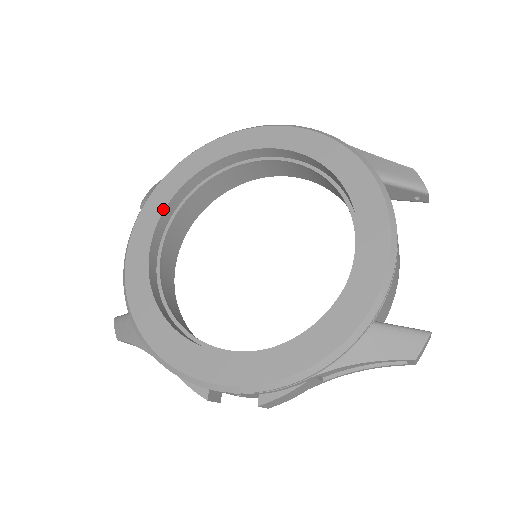
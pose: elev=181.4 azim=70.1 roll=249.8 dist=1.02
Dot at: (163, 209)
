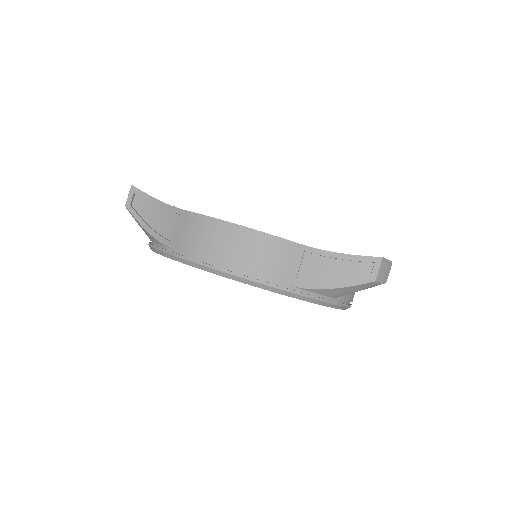
Dot at: occluded
